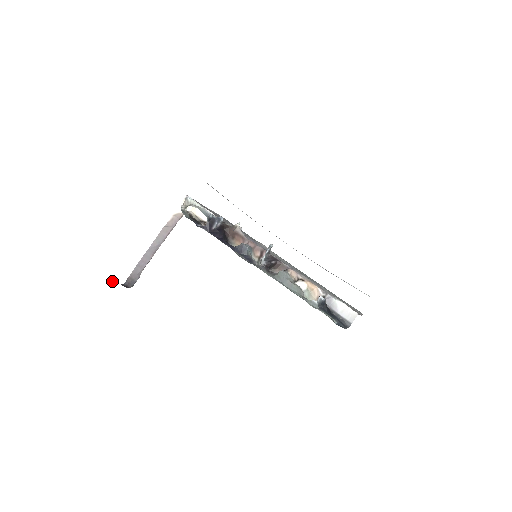
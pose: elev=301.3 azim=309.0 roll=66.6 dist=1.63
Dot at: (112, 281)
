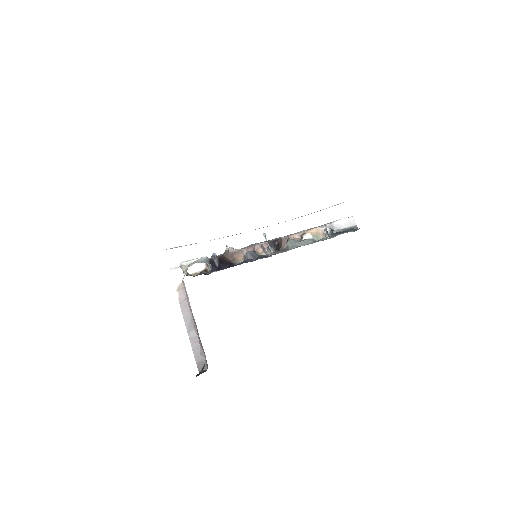
Dot at: (198, 375)
